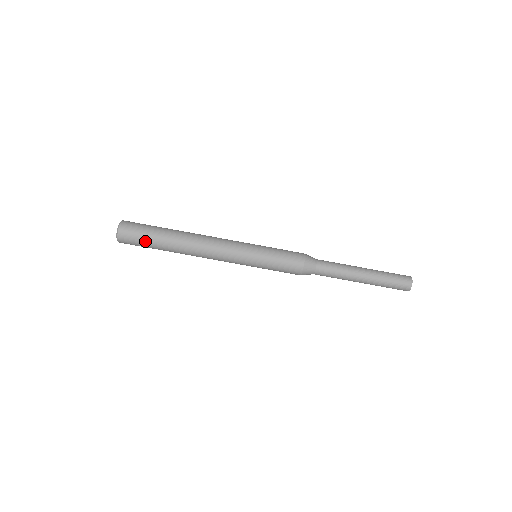
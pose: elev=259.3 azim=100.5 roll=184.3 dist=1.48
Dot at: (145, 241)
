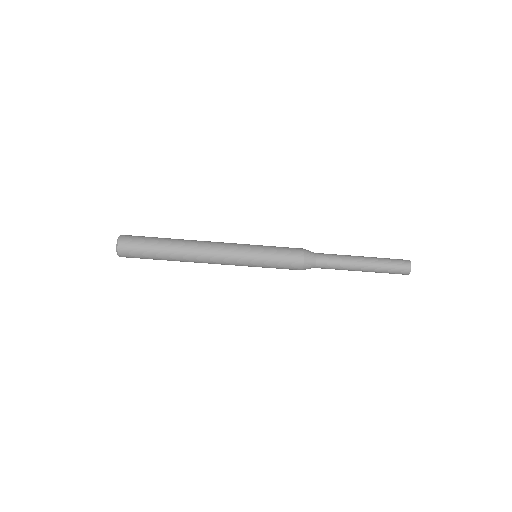
Dot at: occluded
